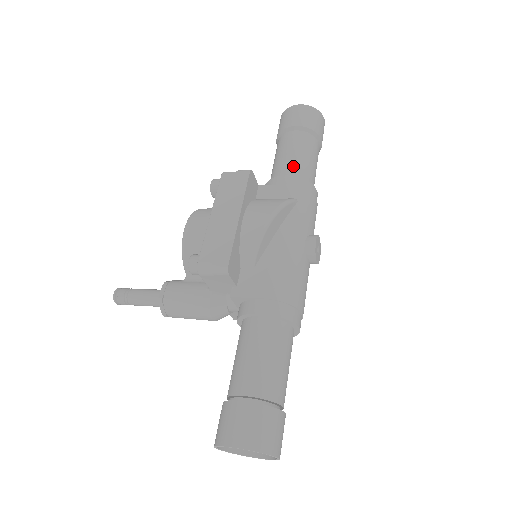
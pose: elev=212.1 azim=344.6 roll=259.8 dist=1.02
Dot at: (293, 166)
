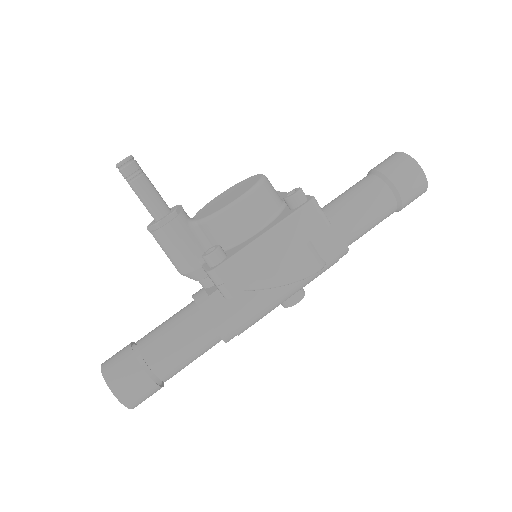
Dot at: (356, 228)
